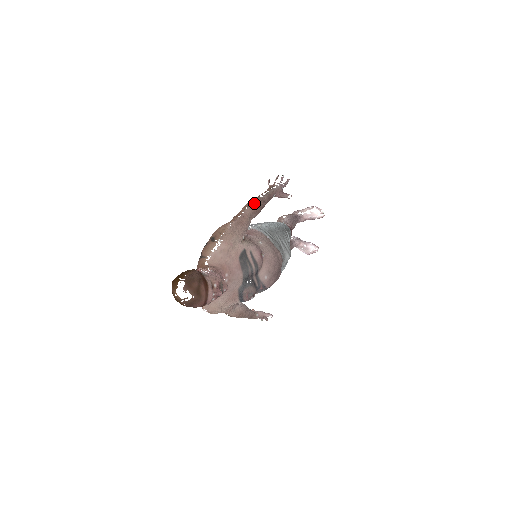
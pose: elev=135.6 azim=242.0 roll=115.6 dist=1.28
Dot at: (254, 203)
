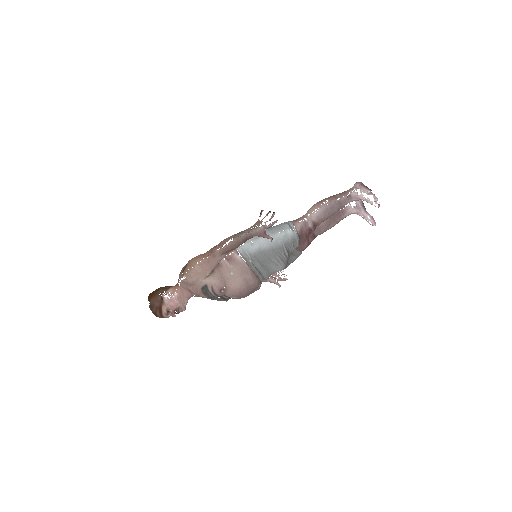
Dot at: (226, 246)
